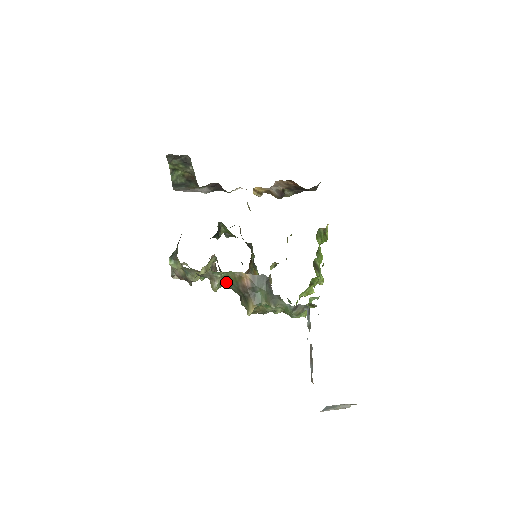
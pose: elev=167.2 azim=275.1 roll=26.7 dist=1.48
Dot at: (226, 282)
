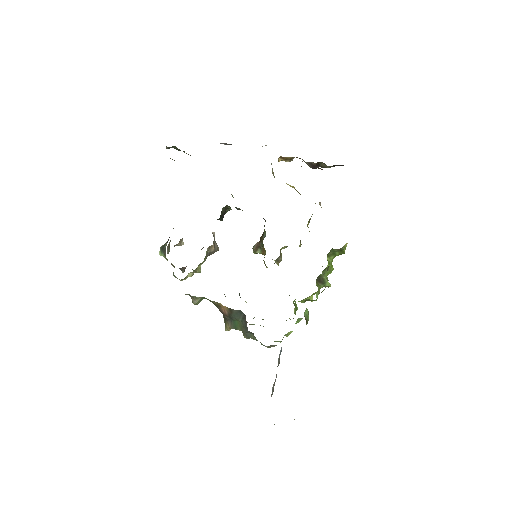
Dot at: occluded
